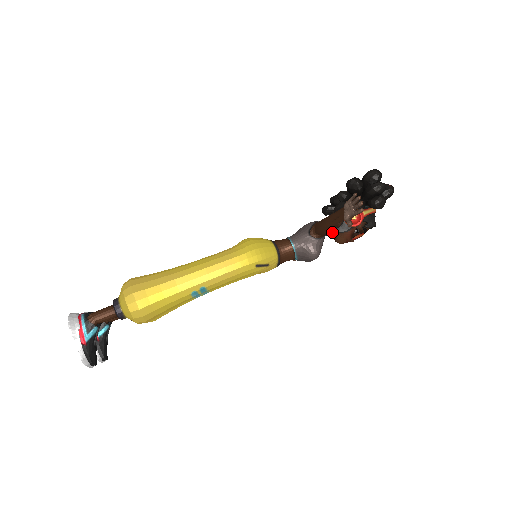
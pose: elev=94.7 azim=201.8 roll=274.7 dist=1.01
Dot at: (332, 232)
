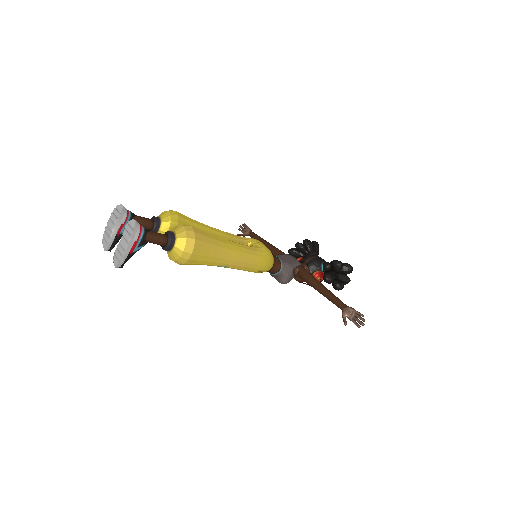
Dot at: occluded
